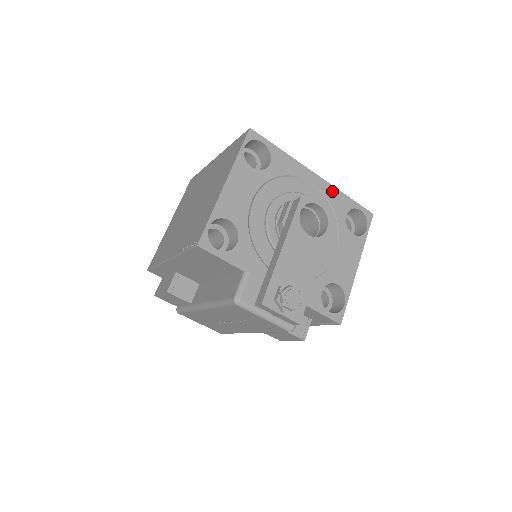
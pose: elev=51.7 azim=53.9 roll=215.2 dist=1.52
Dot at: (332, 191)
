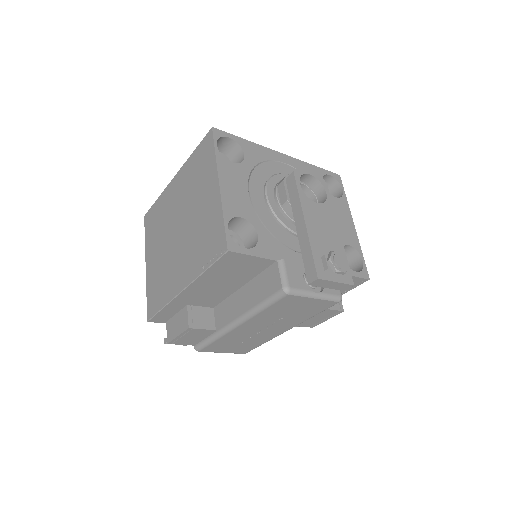
Dot at: (302, 165)
